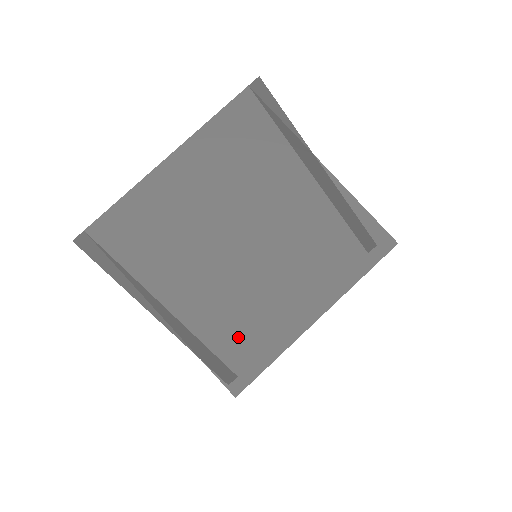
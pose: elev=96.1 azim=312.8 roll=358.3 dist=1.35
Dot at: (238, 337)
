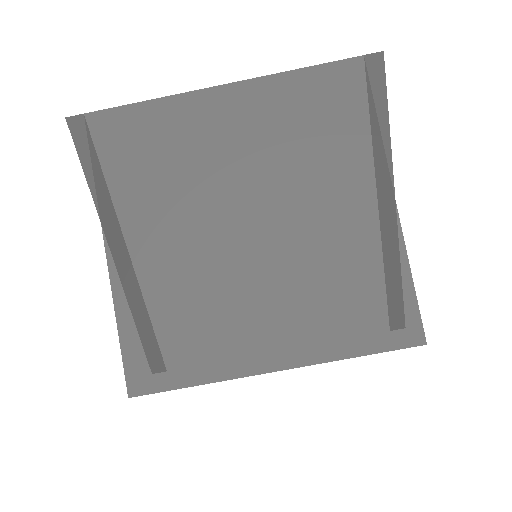
Dot at: (173, 333)
